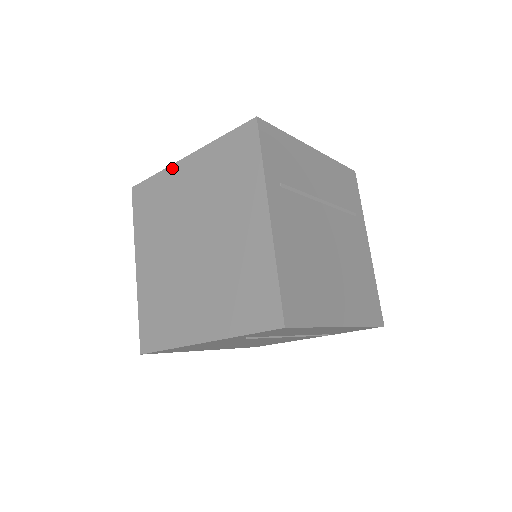
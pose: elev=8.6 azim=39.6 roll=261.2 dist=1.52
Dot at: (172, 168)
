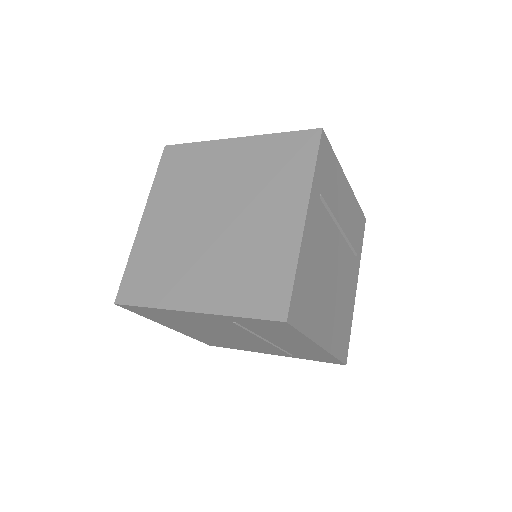
Dot at: (217, 143)
